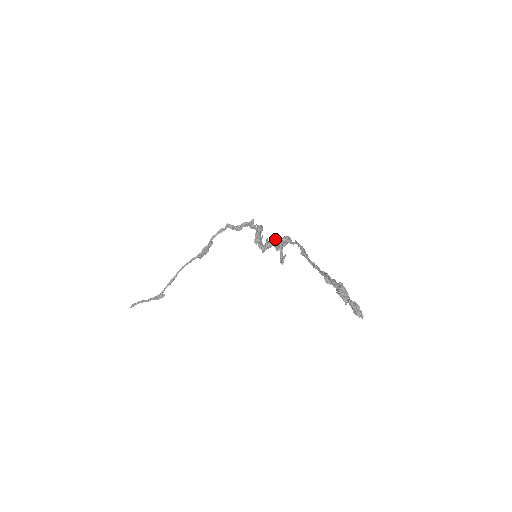
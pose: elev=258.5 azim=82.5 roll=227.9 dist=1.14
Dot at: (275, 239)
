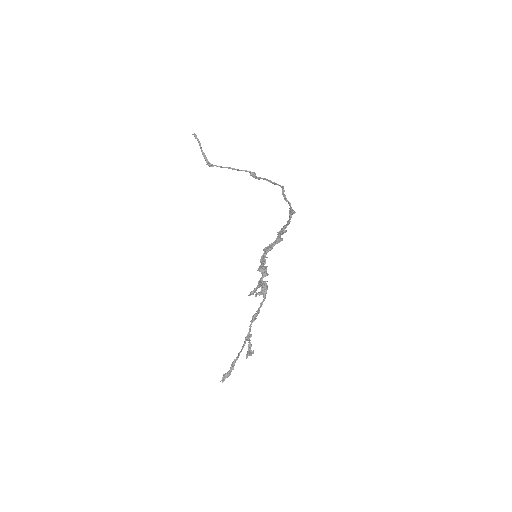
Dot at: (265, 275)
